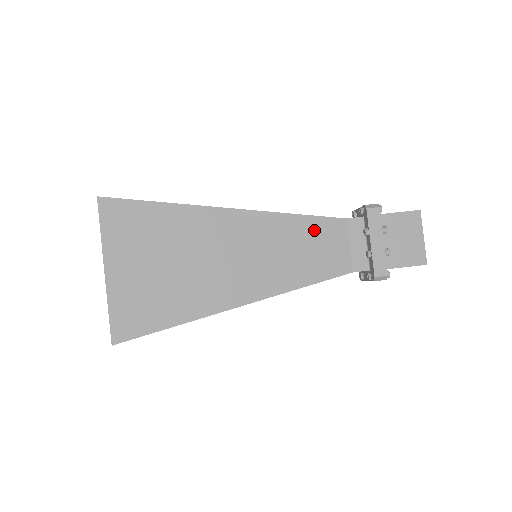
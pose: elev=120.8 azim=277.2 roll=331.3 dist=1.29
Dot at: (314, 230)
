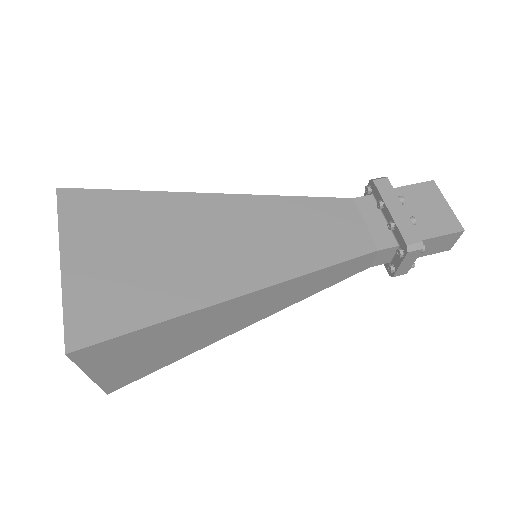
Dot at: (319, 210)
